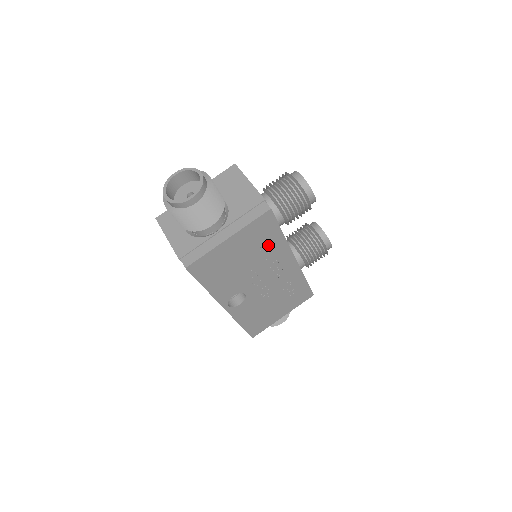
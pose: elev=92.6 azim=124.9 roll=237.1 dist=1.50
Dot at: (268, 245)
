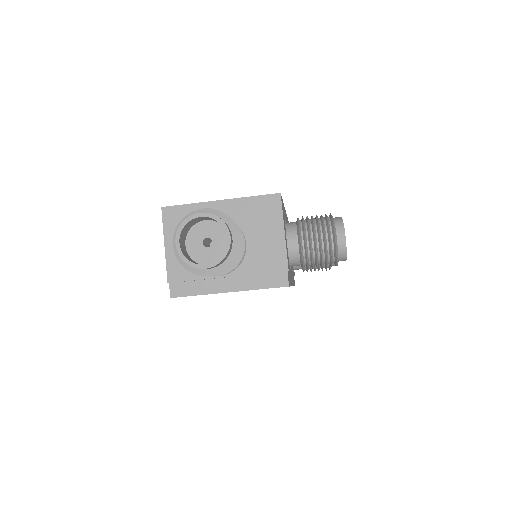
Dot at: occluded
